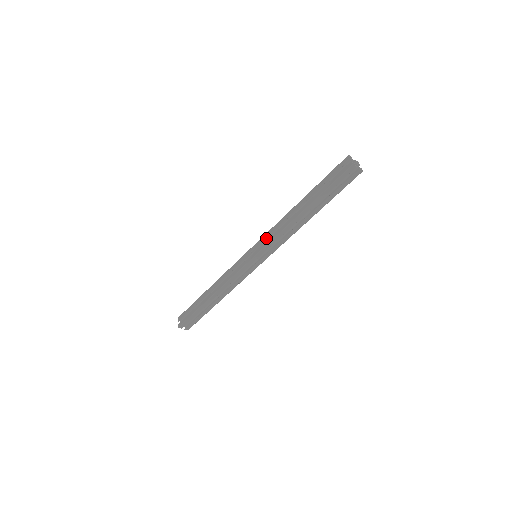
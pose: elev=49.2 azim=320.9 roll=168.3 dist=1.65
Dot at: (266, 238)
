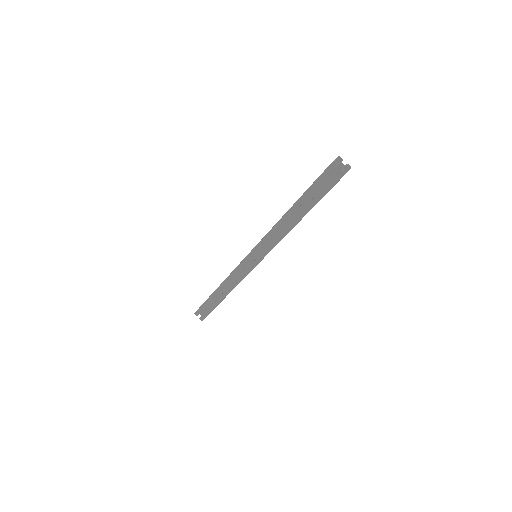
Dot at: (262, 244)
